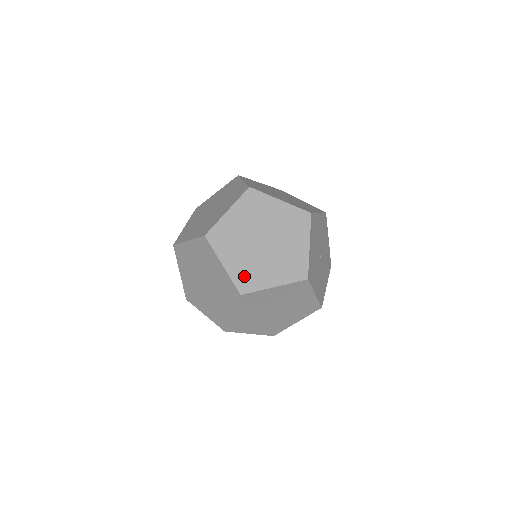
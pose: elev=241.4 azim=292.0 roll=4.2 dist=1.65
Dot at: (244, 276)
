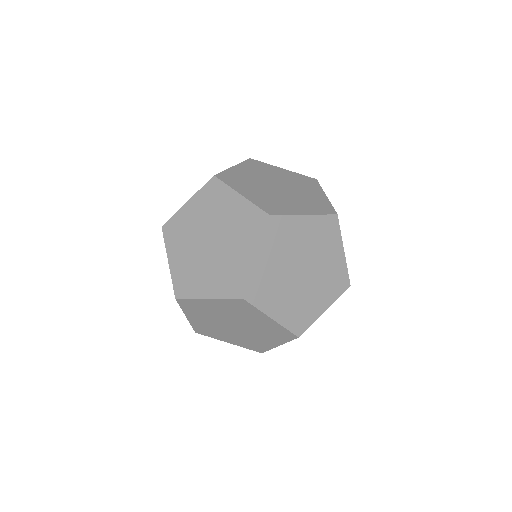
Dot at: (204, 329)
